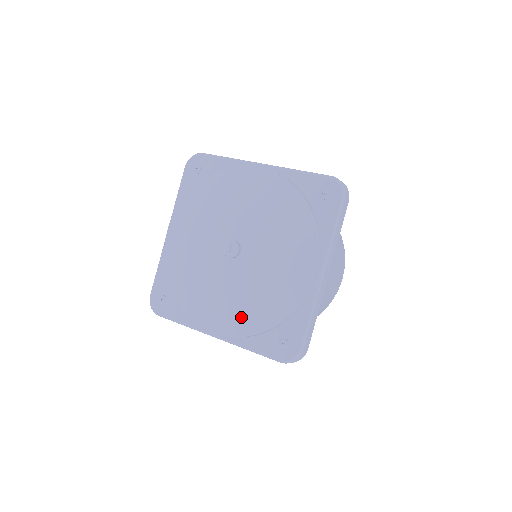
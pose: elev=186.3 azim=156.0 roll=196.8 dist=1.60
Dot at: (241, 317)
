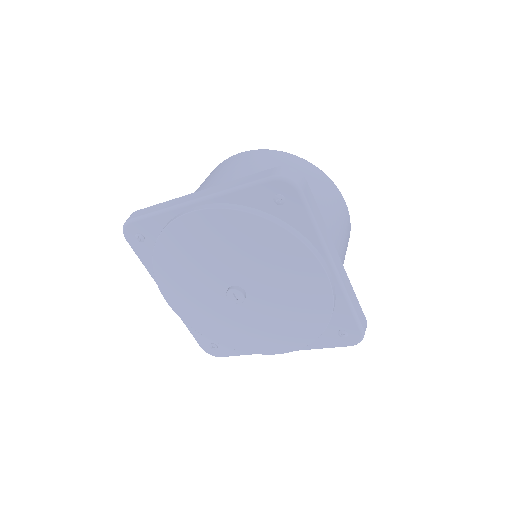
Dot at: (291, 336)
